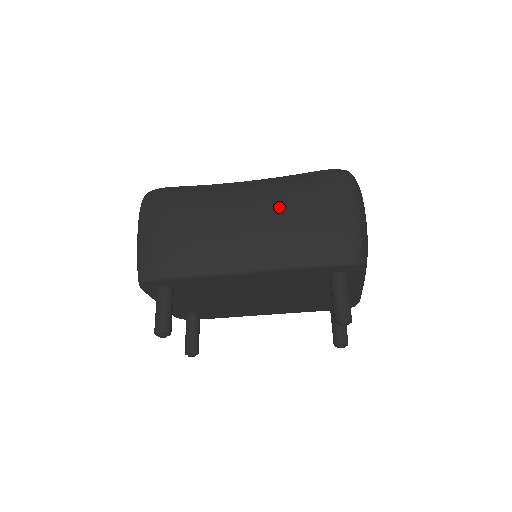
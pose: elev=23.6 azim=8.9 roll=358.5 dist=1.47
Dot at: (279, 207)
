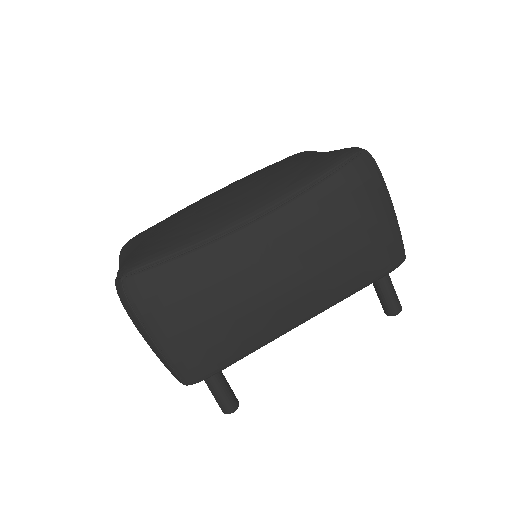
Dot at: (318, 241)
